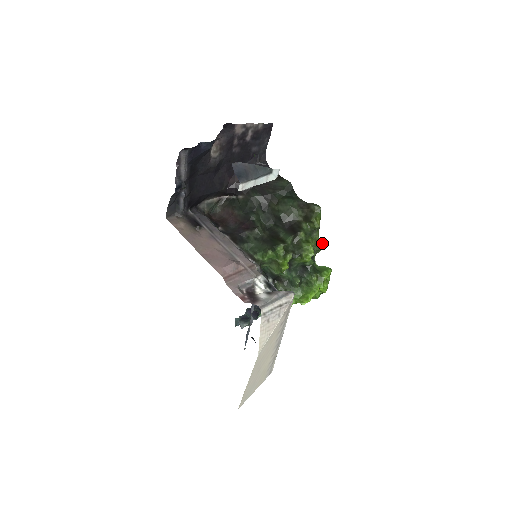
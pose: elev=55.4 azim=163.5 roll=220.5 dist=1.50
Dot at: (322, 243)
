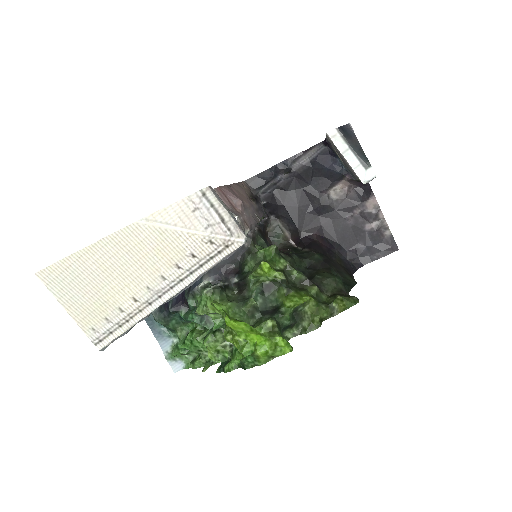
Dot at: (318, 327)
